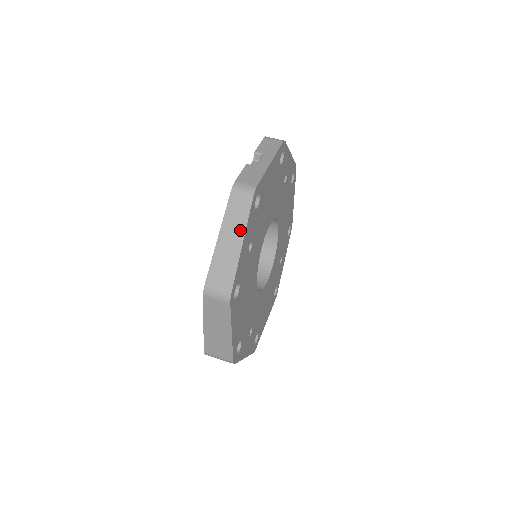
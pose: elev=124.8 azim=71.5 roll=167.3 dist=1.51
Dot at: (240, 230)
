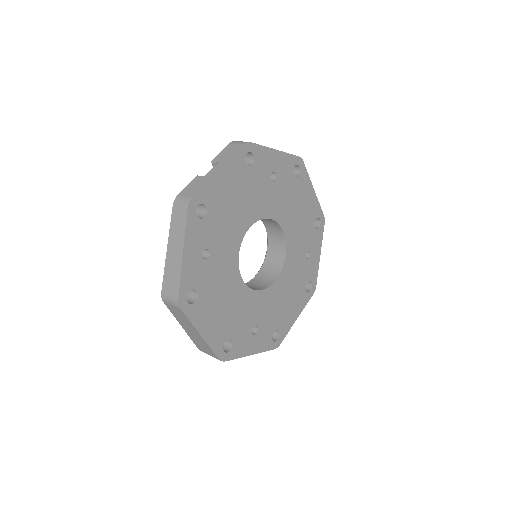
Dot at: (180, 241)
